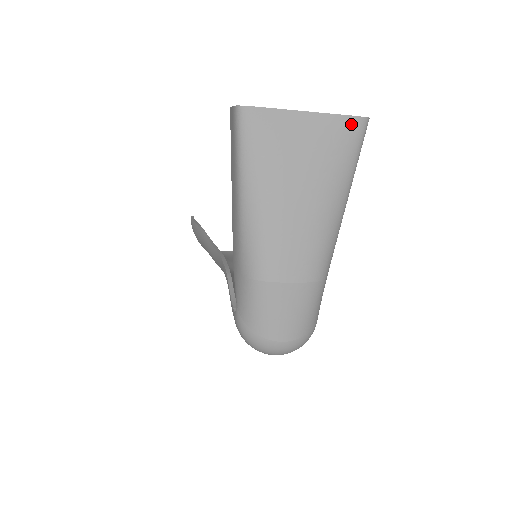
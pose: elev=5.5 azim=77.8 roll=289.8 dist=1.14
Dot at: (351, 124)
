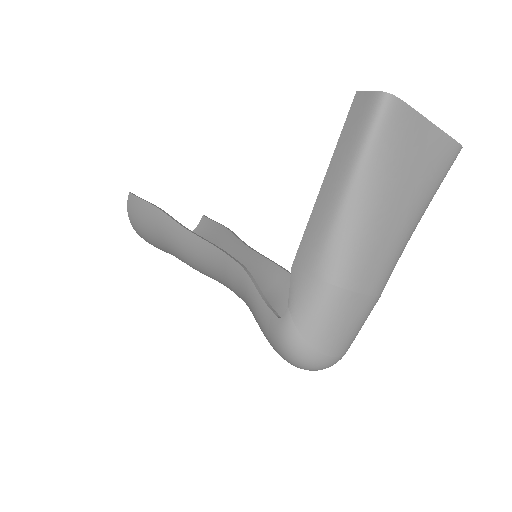
Dot at: (453, 149)
